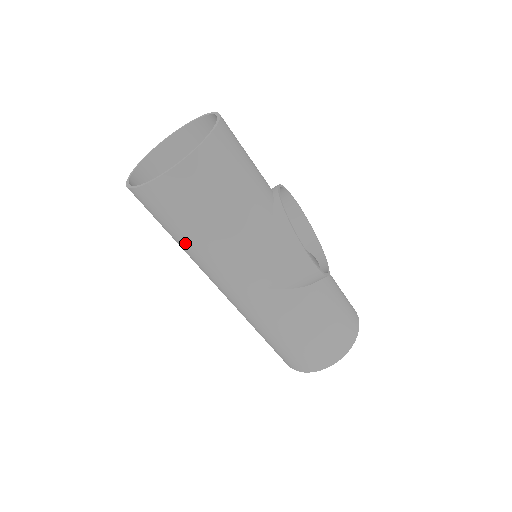
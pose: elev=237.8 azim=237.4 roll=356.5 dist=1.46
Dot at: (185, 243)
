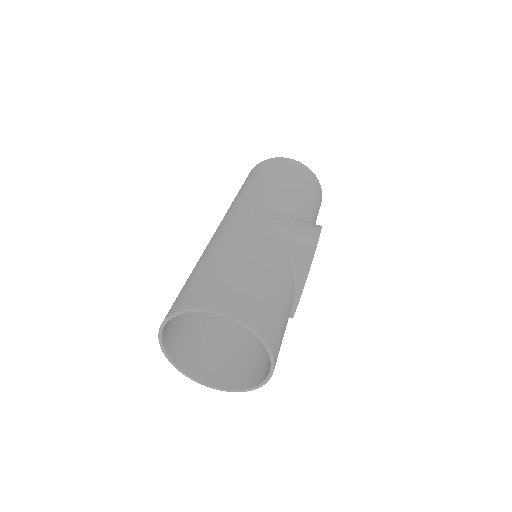
Dot at: (253, 184)
